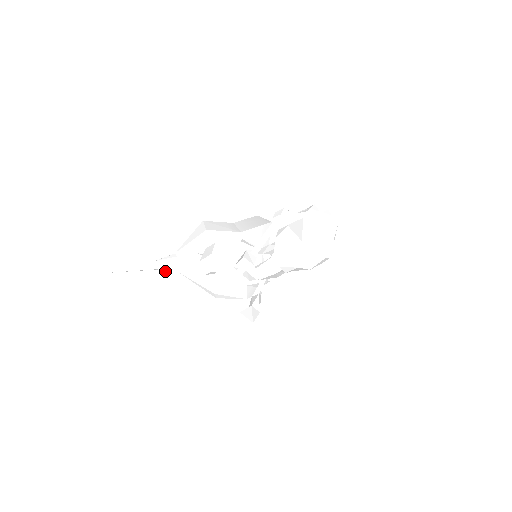
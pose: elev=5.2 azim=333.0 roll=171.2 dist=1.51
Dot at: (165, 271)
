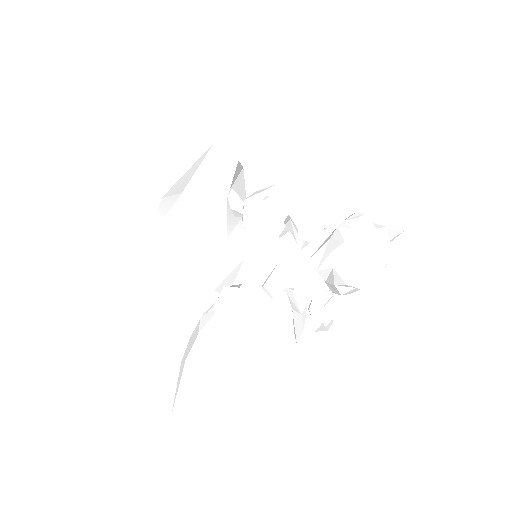
Dot at: (189, 349)
